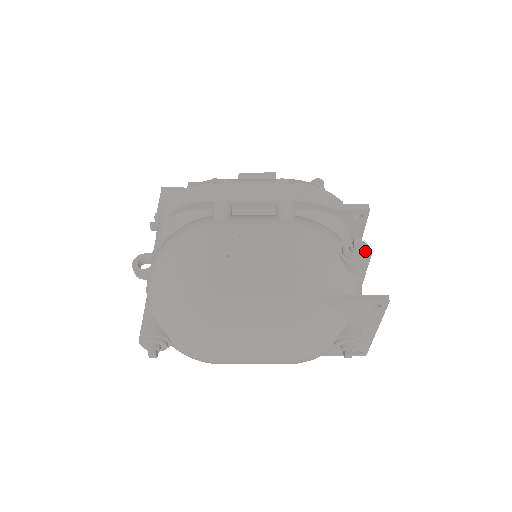
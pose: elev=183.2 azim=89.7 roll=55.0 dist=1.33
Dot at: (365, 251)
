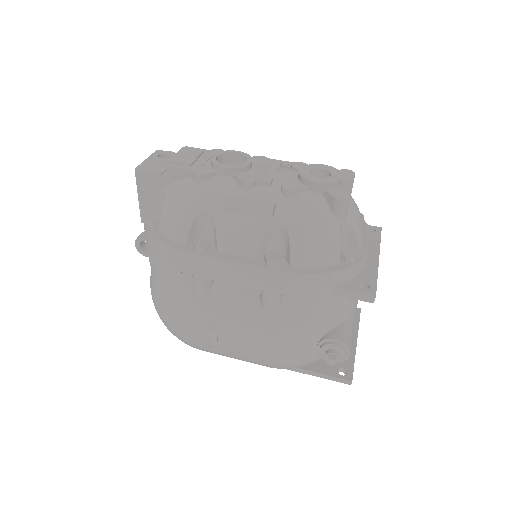
Dot at: (341, 358)
